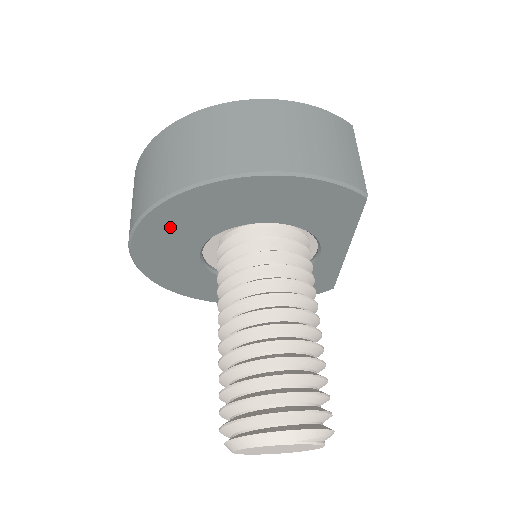
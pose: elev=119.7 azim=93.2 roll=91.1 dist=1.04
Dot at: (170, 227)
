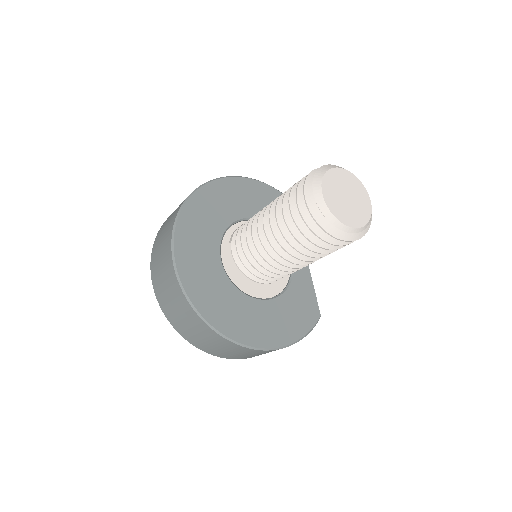
Dot at: (200, 216)
